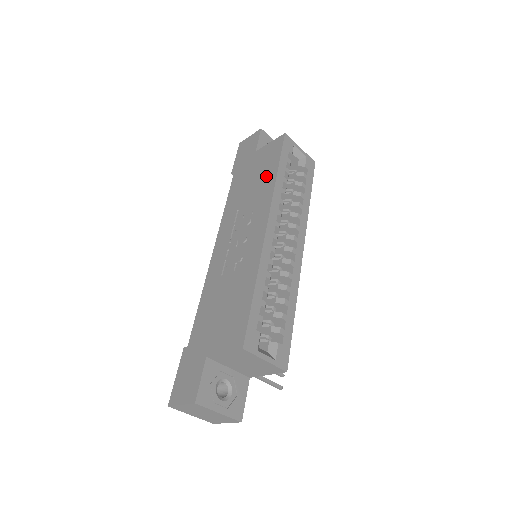
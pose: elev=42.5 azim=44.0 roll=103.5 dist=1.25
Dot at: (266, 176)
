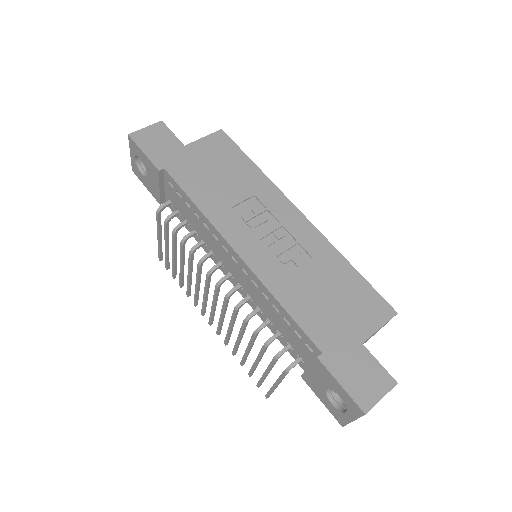
Dot at: (243, 170)
